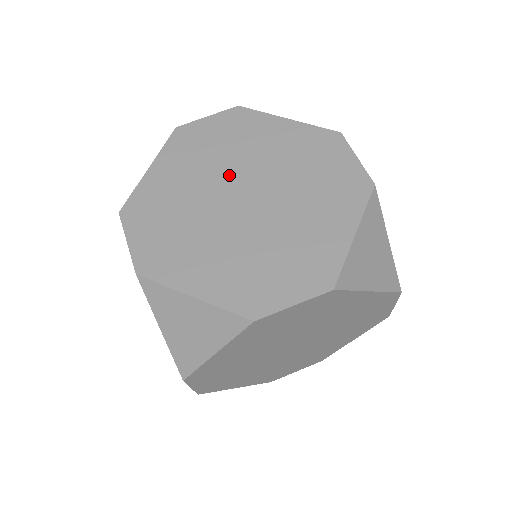
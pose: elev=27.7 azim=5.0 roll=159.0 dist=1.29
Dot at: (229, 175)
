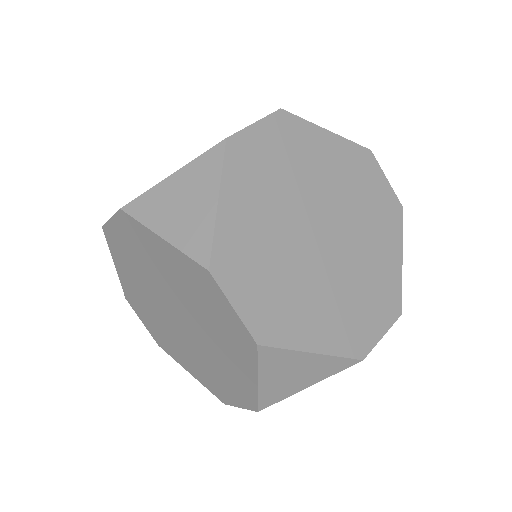
Dot at: occluded
